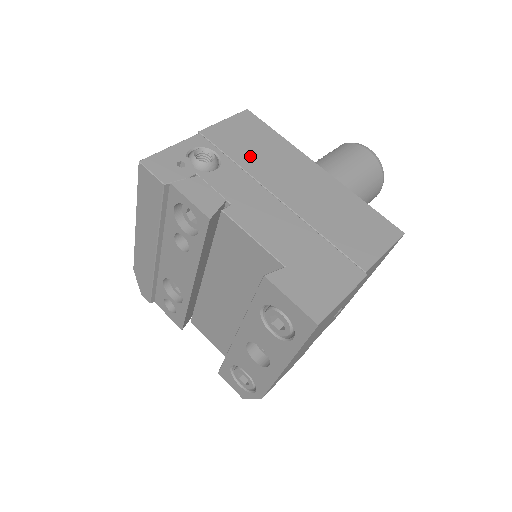
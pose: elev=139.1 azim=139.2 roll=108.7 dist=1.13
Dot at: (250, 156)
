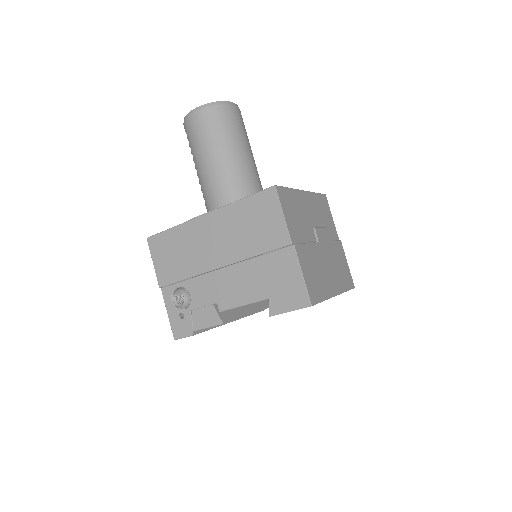
Dot at: (185, 265)
